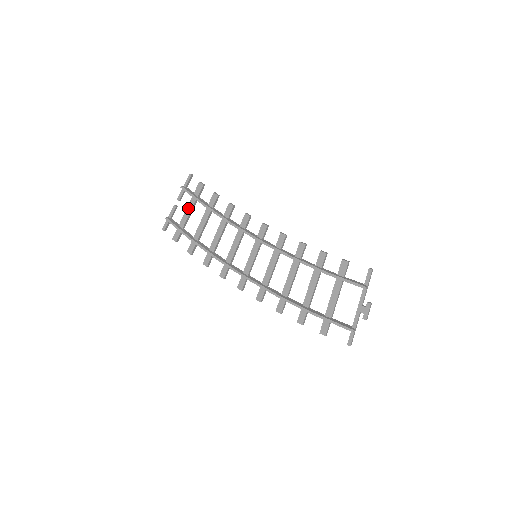
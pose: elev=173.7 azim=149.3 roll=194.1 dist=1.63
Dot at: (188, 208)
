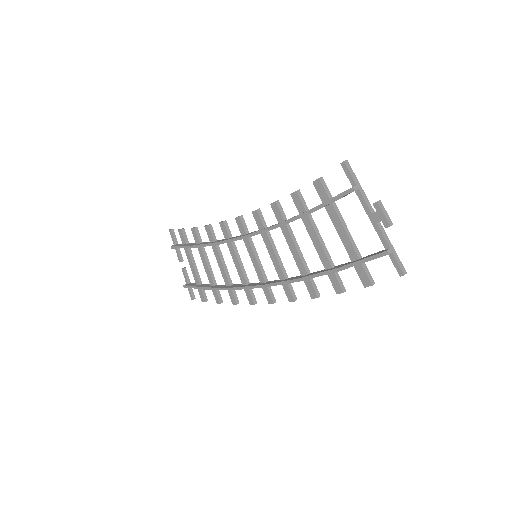
Dot at: (189, 262)
